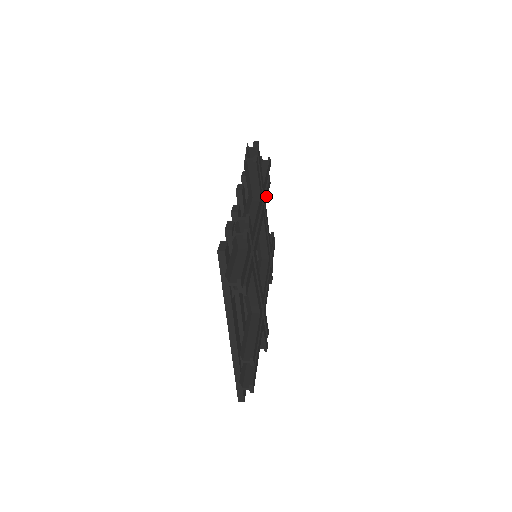
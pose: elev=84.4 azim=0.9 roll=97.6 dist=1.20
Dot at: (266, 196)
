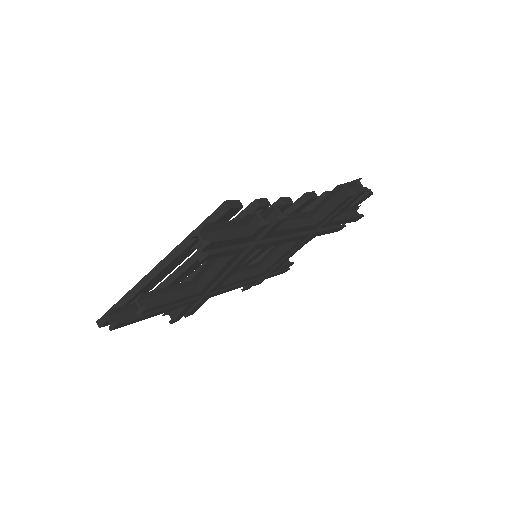
Dot at: (323, 232)
